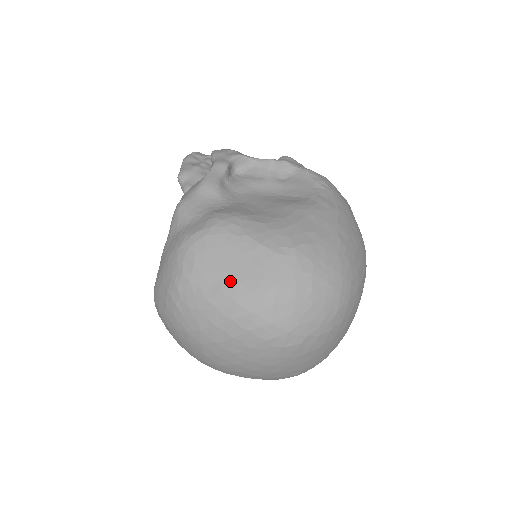
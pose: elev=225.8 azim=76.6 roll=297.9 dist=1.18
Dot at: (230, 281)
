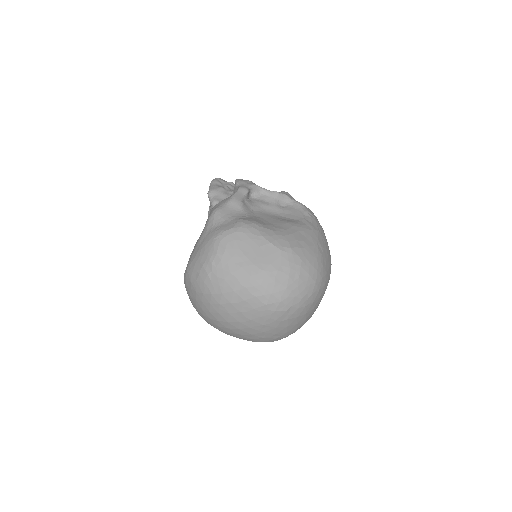
Dot at: (249, 263)
